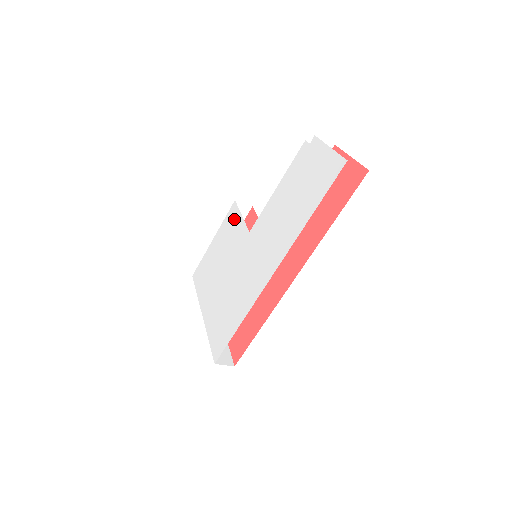
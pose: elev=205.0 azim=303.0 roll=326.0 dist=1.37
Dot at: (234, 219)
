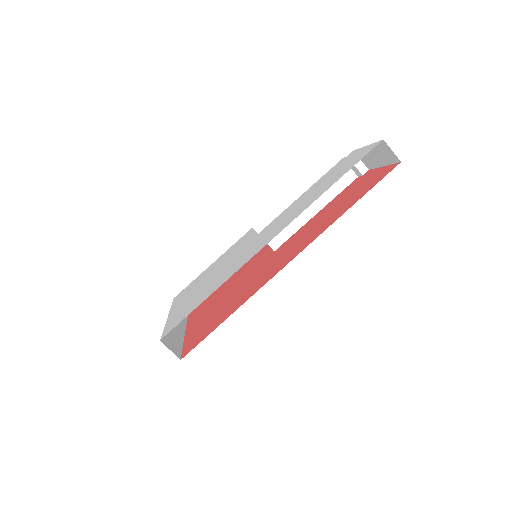
Dot at: (245, 237)
